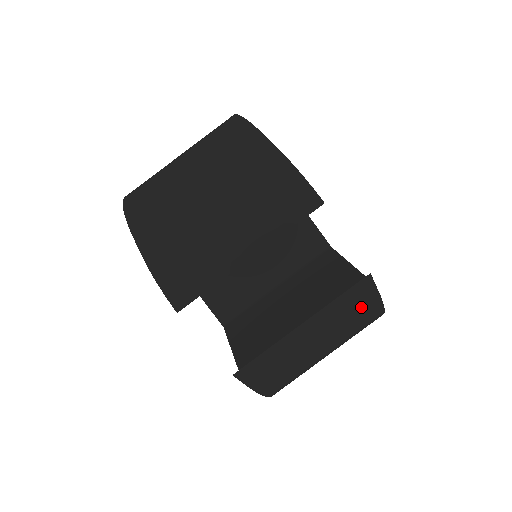
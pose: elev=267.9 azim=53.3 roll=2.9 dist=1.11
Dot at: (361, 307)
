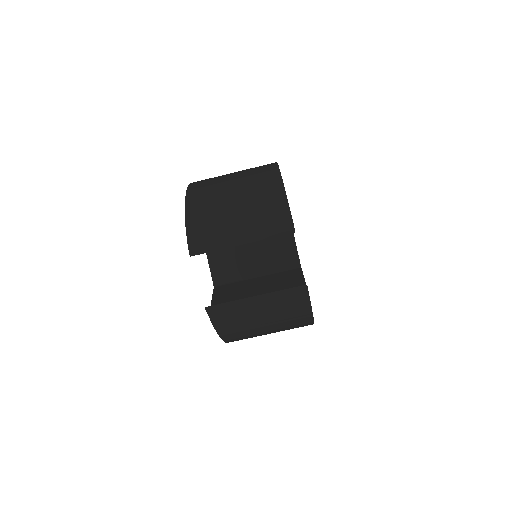
Dot at: (296, 305)
